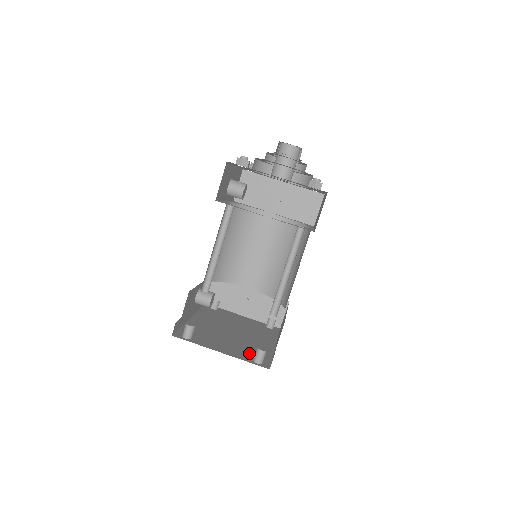
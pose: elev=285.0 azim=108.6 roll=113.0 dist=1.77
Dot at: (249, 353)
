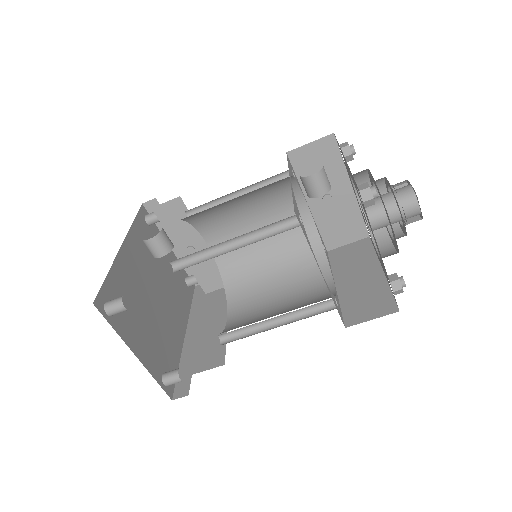
Dot at: (161, 356)
